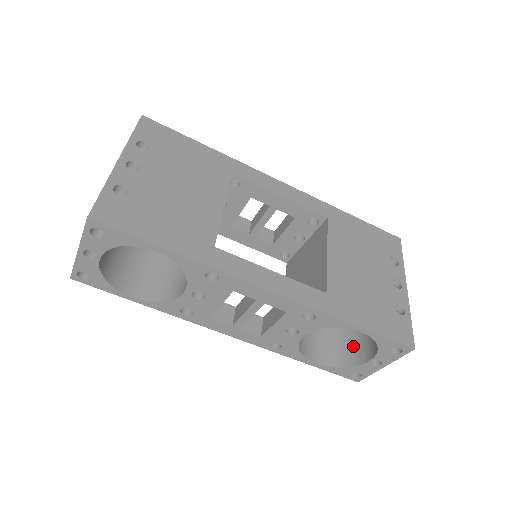
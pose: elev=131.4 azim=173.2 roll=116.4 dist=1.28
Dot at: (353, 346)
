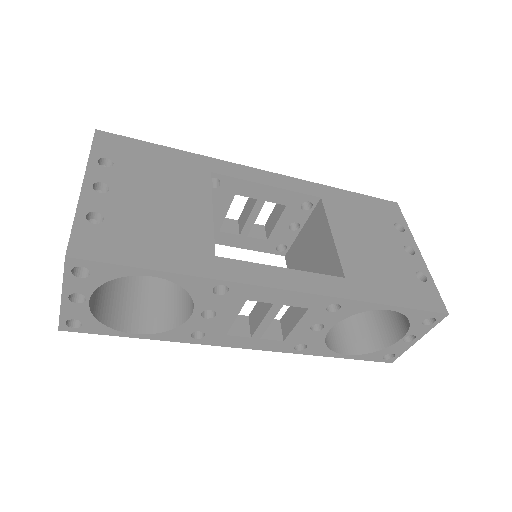
Dot at: (379, 327)
